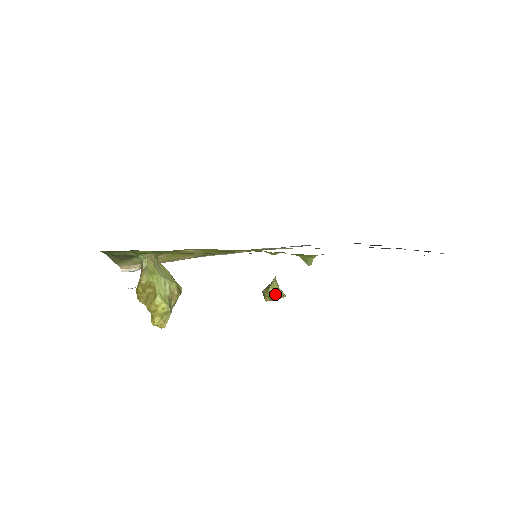
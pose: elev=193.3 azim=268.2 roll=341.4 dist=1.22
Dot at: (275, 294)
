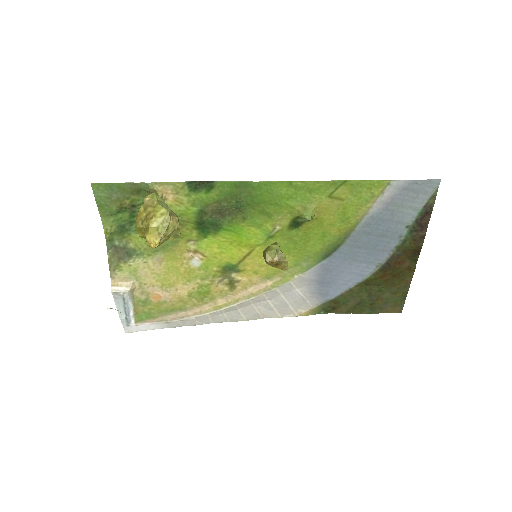
Dot at: (276, 248)
